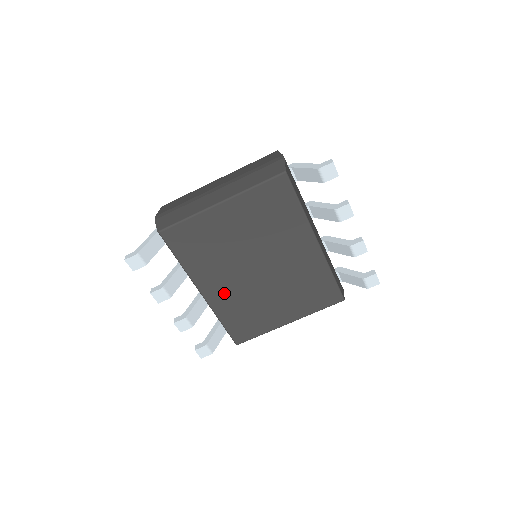
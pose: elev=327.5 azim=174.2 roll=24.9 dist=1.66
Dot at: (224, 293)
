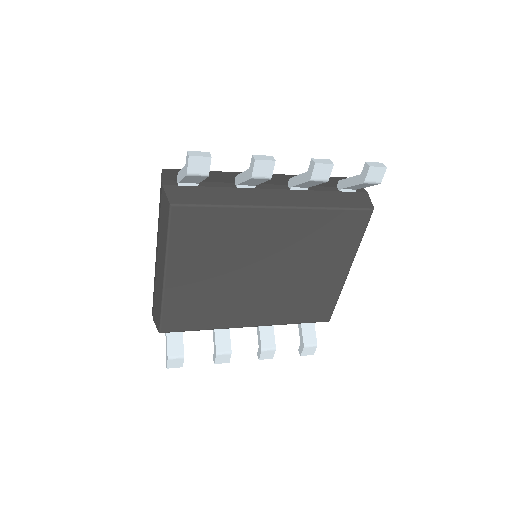
Dot at: (265, 310)
